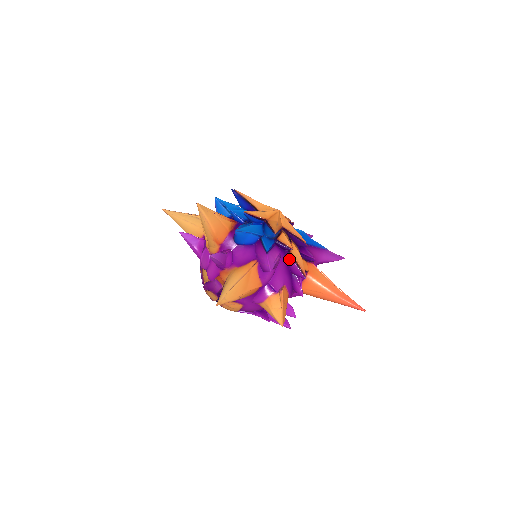
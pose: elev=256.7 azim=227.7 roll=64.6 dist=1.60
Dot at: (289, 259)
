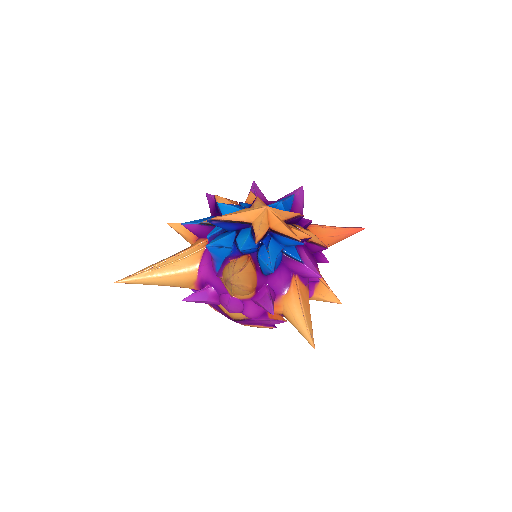
Dot at: (309, 246)
